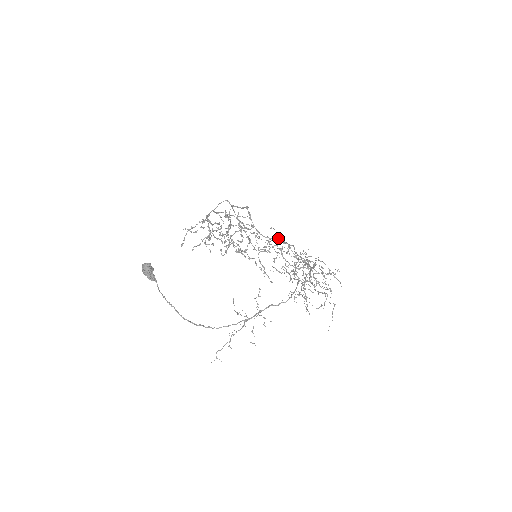
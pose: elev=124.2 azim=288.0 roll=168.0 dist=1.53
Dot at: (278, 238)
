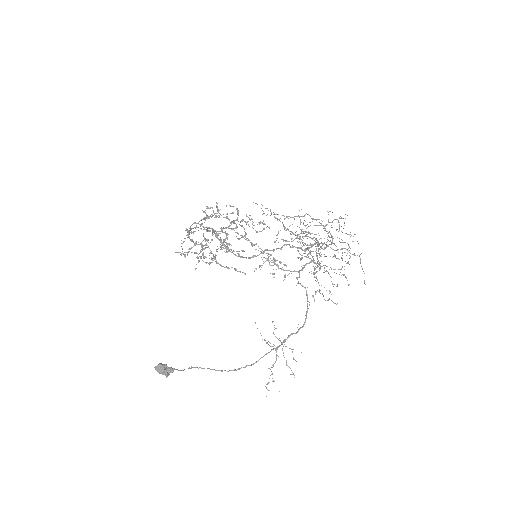
Dot at: (265, 250)
